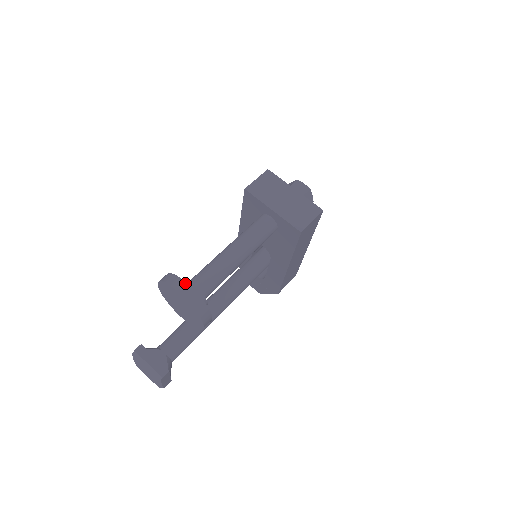
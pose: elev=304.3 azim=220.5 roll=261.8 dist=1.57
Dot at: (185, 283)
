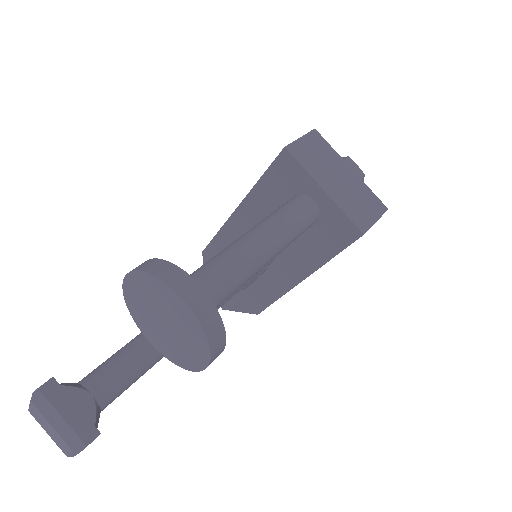
Dot at: (196, 284)
